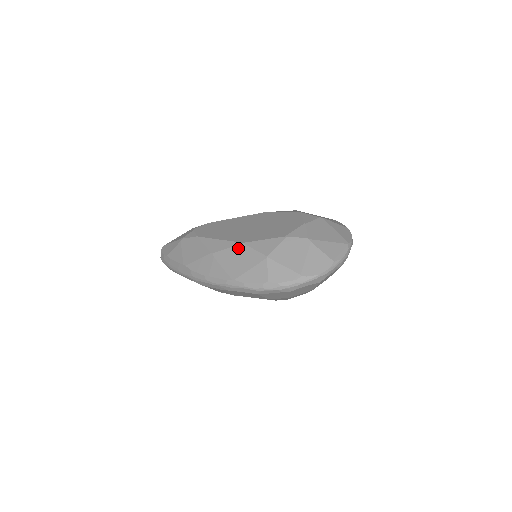
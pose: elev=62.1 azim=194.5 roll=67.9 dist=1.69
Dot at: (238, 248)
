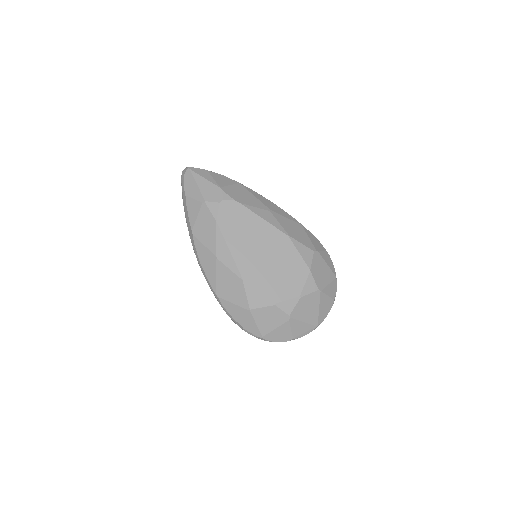
Dot at: (236, 279)
